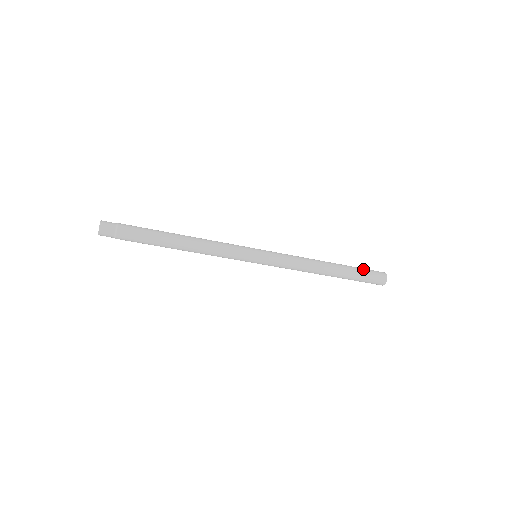
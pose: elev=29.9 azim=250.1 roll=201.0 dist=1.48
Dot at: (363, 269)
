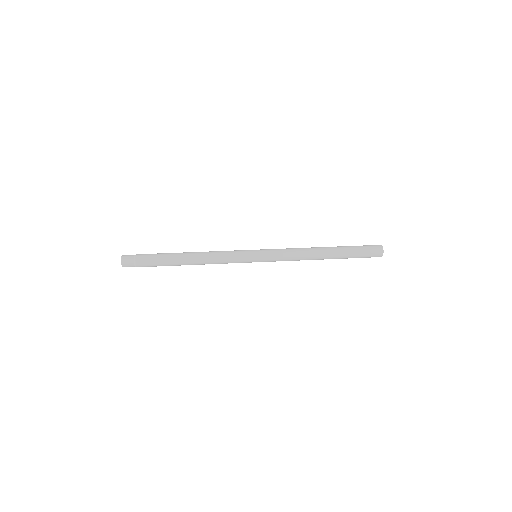
Dot at: (359, 254)
